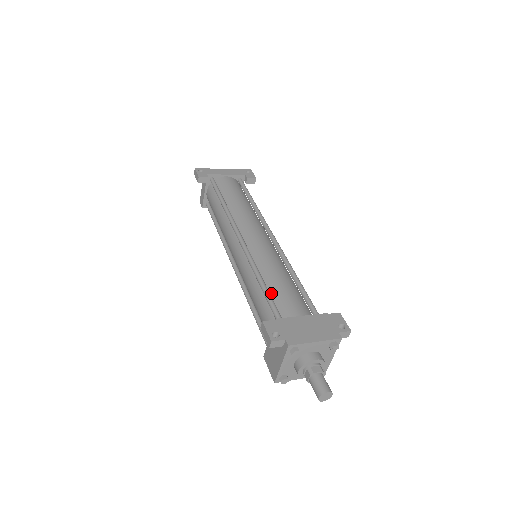
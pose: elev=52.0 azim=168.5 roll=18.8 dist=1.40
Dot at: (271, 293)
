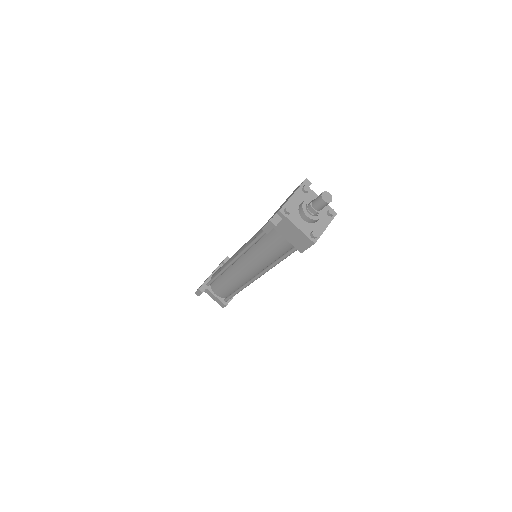
Dot at: occluded
